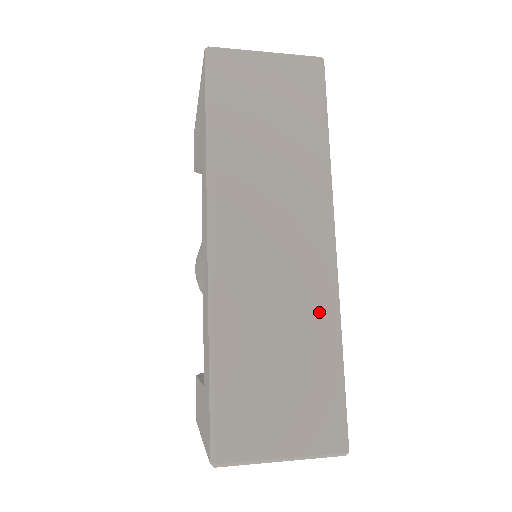
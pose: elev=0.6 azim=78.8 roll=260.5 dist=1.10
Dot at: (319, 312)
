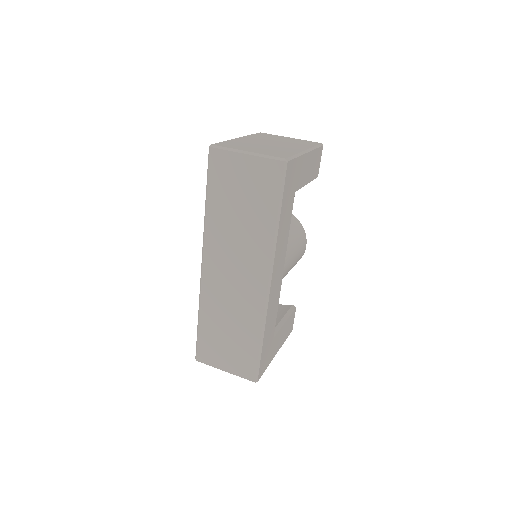
Dot at: (253, 318)
